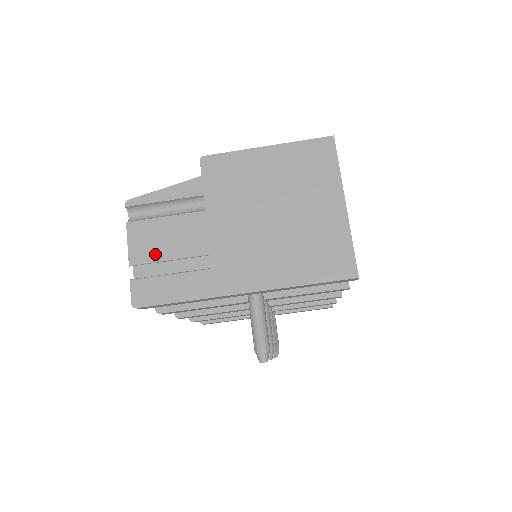
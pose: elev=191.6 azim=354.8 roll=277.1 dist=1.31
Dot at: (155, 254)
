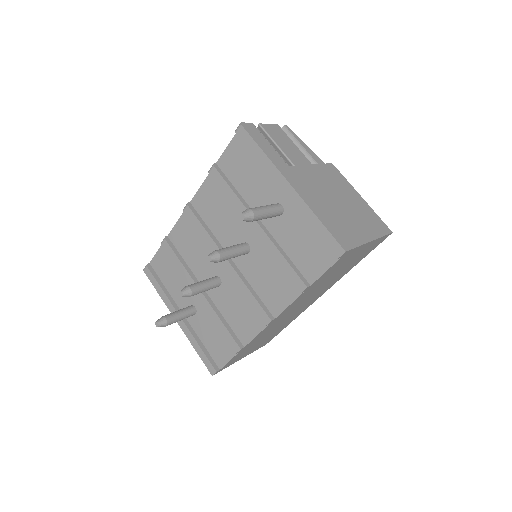
Dot at: (274, 137)
